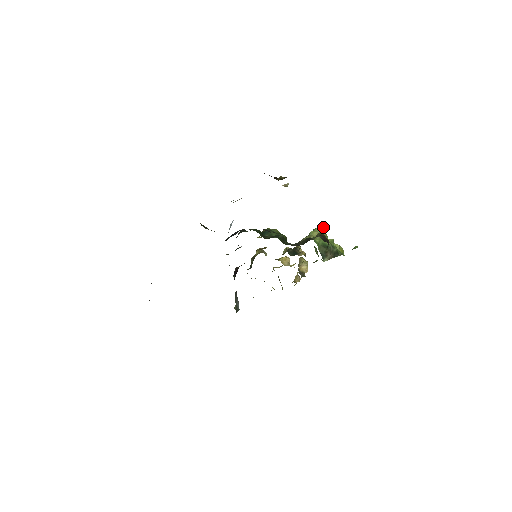
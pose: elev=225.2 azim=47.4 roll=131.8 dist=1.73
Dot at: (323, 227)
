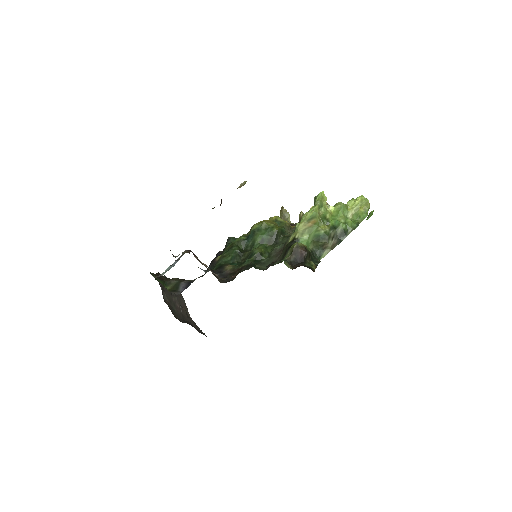
Dot at: (310, 213)
